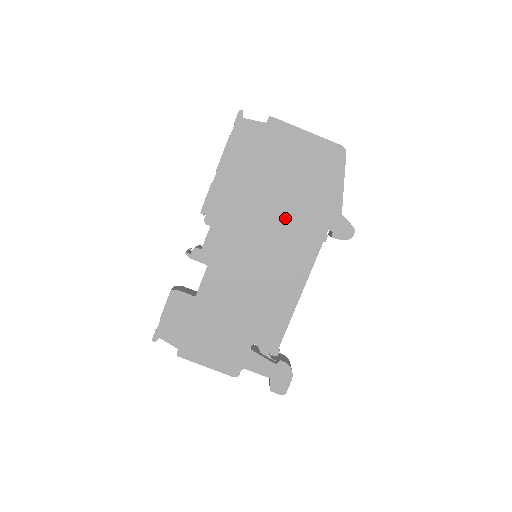
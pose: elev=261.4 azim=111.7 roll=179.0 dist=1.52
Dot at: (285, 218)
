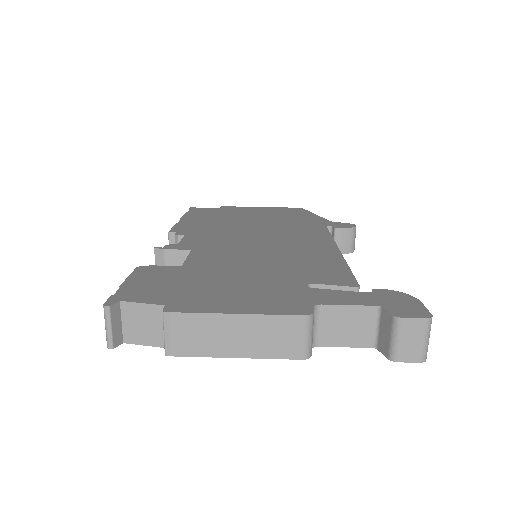
Dot at: (272, 227)
